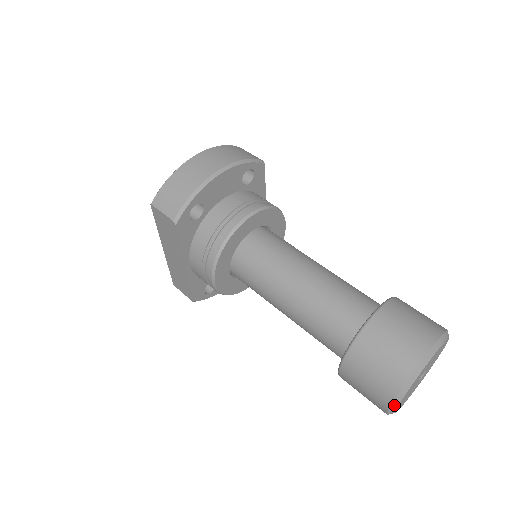
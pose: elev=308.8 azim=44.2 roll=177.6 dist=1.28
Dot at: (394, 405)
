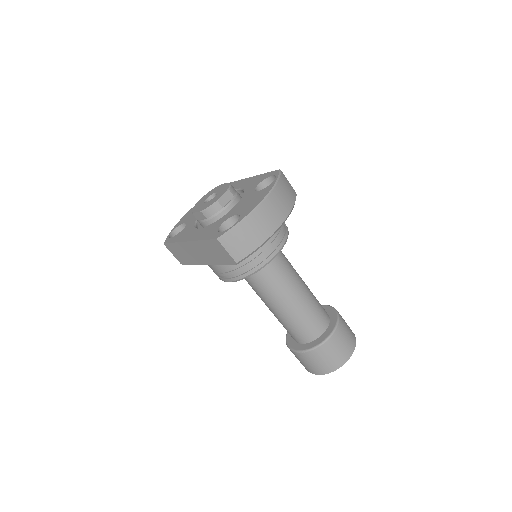
Dot at: (319, 374)
